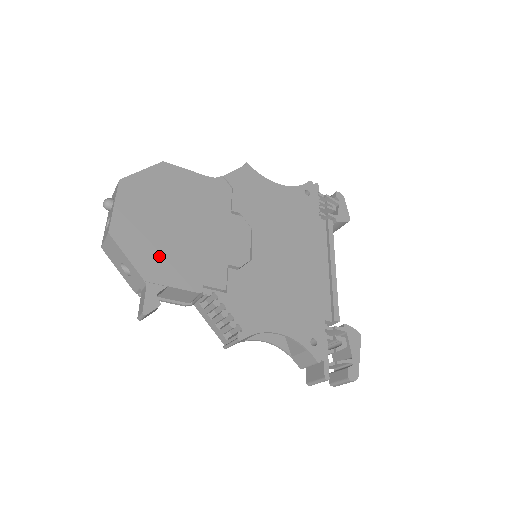
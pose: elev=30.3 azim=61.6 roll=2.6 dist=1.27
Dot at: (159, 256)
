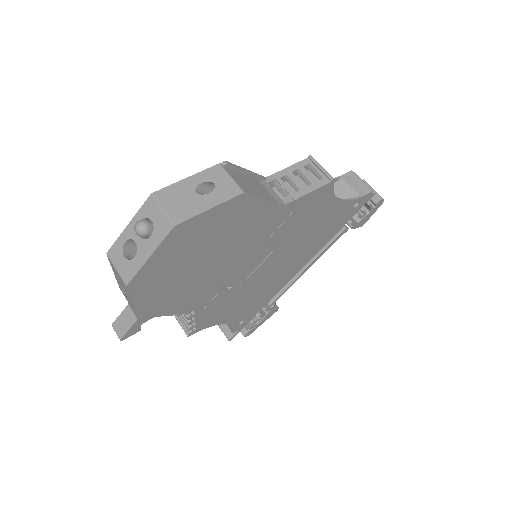
Dot at: (166, 295)
